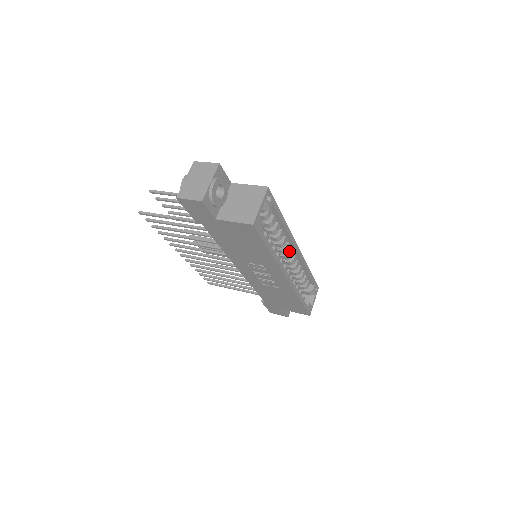
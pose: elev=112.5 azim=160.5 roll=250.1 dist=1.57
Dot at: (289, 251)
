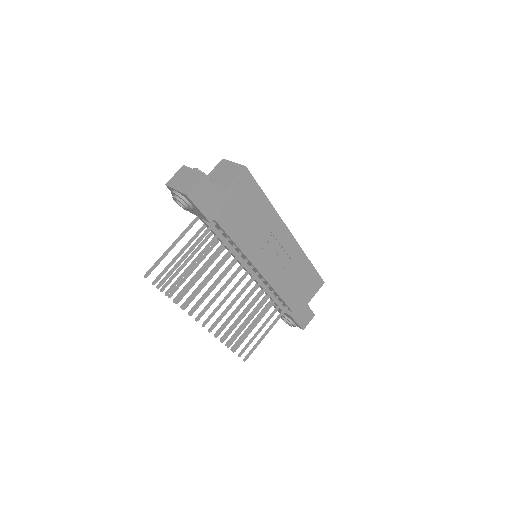
Dot at: occluded
